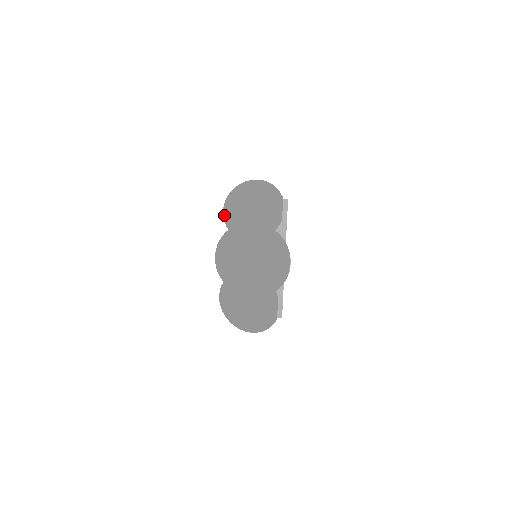
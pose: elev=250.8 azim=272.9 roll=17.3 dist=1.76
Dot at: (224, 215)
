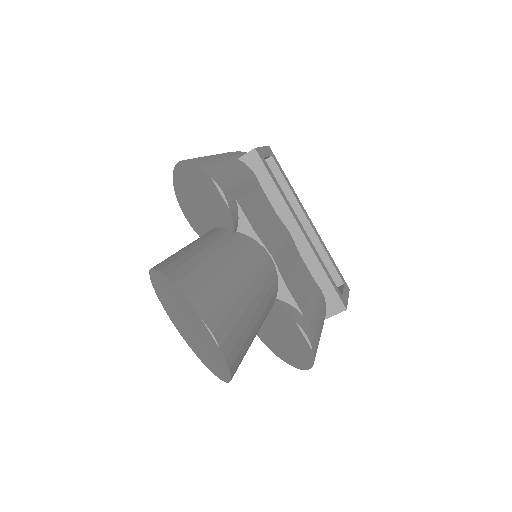
Dot at: occluded
